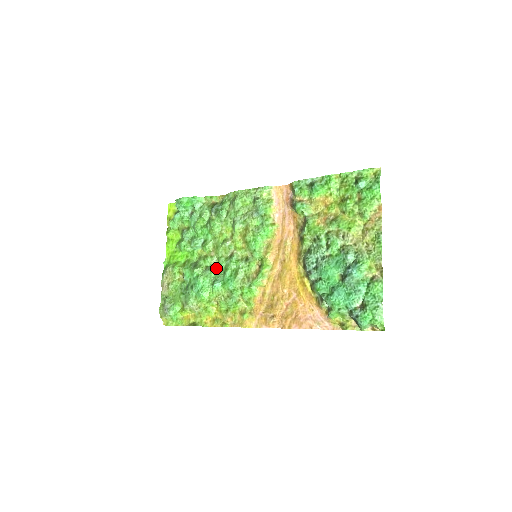
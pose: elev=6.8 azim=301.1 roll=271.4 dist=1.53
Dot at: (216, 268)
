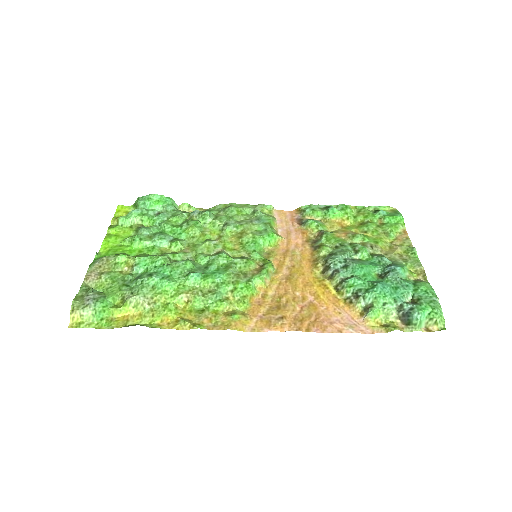
Dot at: (193, 262)
